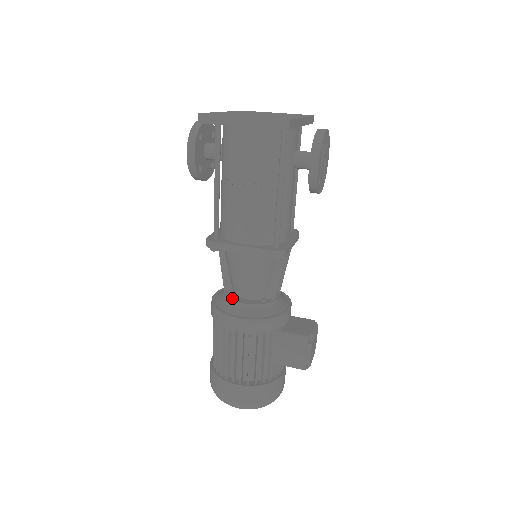
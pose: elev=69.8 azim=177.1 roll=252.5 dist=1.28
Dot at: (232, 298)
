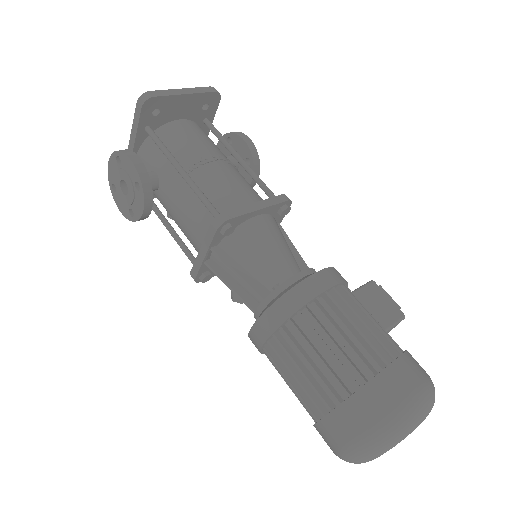
Dot at: (284, 282)
